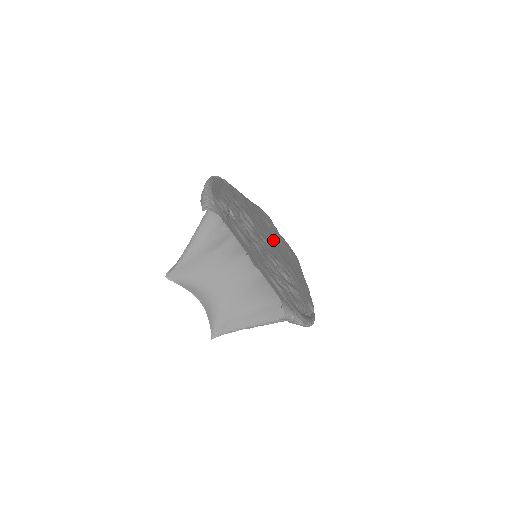
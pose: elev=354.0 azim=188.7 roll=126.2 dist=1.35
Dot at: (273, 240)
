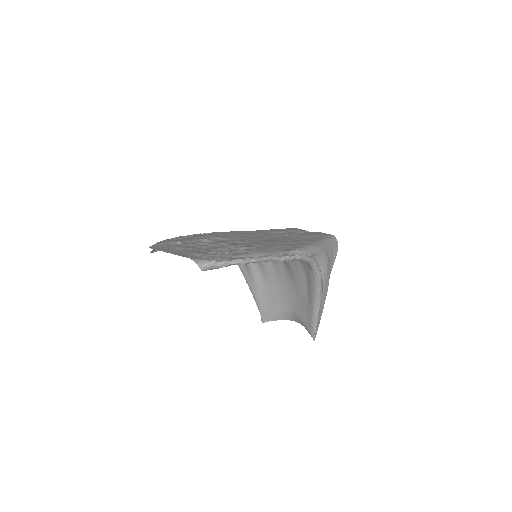
Dot at: (268, 238)
